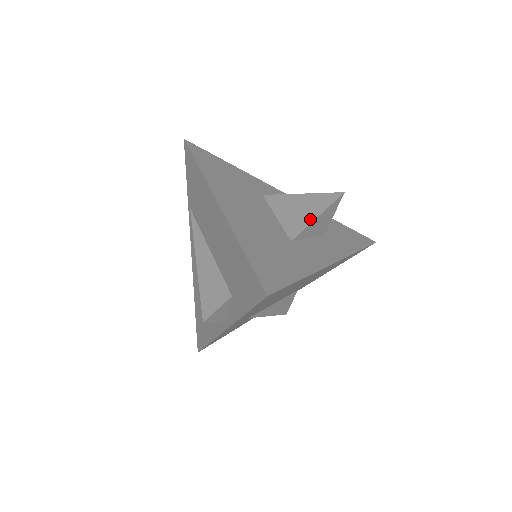
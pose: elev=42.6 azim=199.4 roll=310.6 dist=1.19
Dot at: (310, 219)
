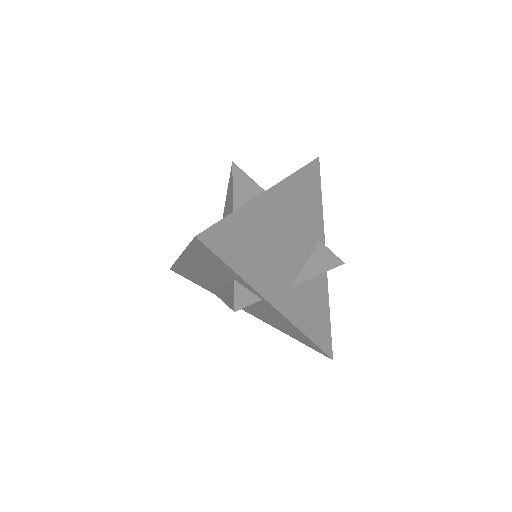
Dot at: (232, 195)
